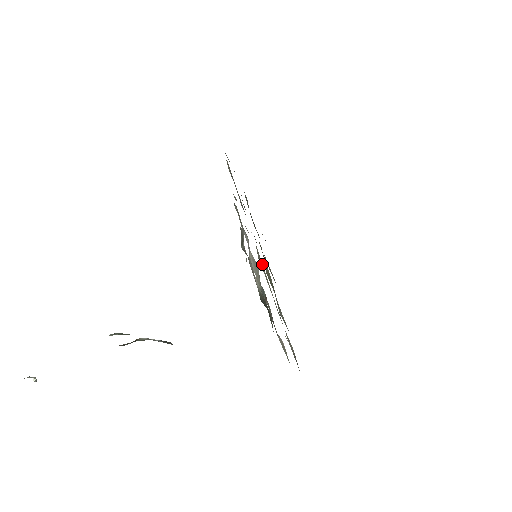
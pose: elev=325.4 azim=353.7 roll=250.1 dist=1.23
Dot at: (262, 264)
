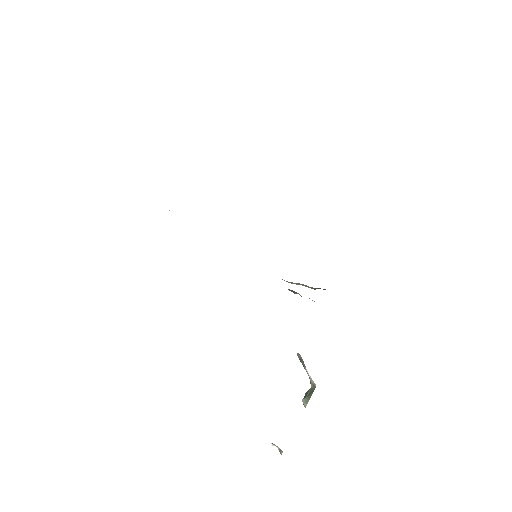
Dot at: occluded
